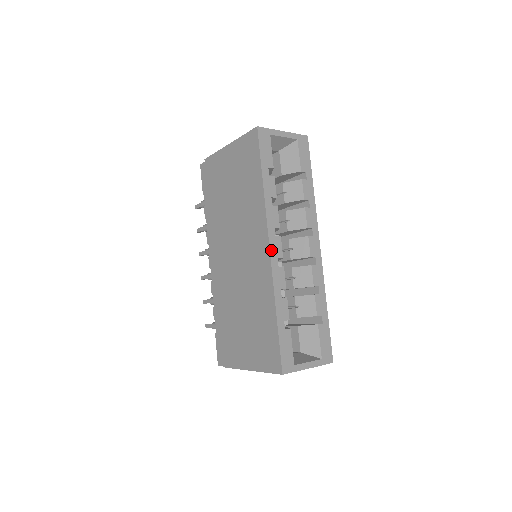
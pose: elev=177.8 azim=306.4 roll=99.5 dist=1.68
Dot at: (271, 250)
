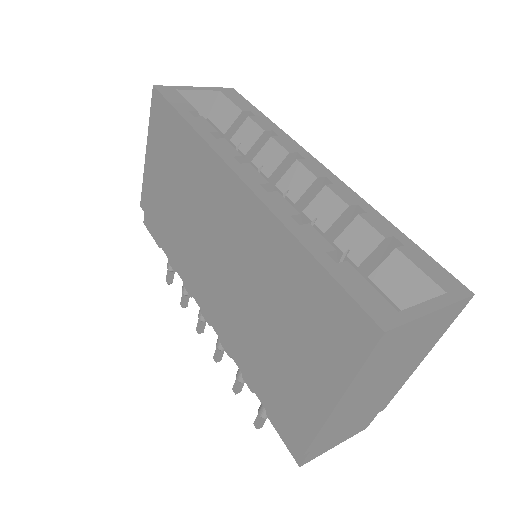
Dot at: (242, 178)
